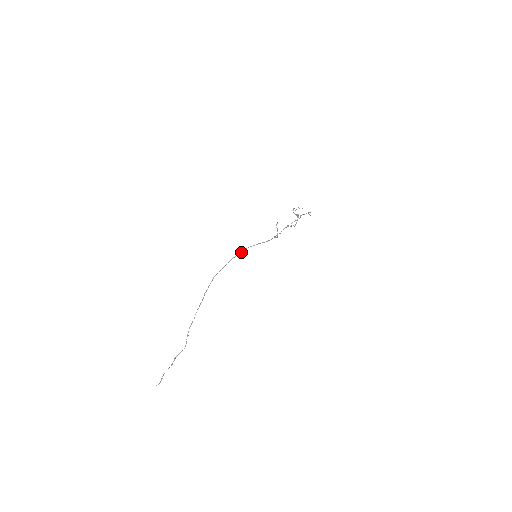
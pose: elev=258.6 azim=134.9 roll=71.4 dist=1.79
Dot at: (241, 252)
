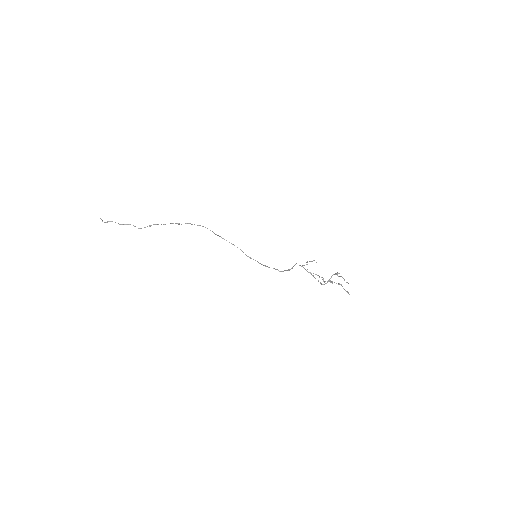
Dot at: (231, 243)
